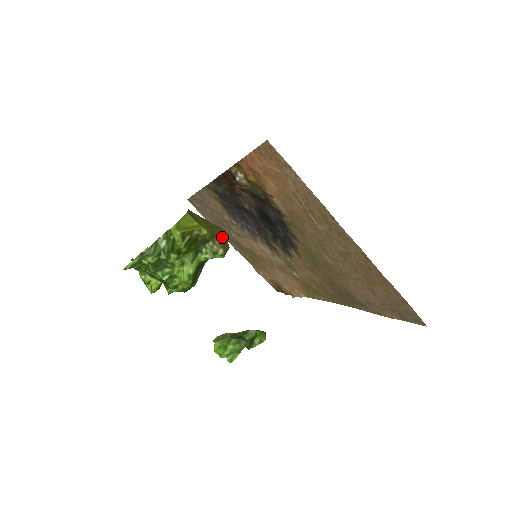
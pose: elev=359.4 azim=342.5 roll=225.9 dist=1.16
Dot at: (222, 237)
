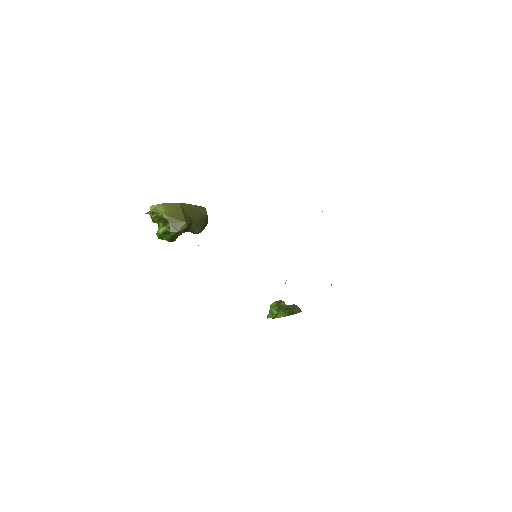
Dot at: (177, 225)
